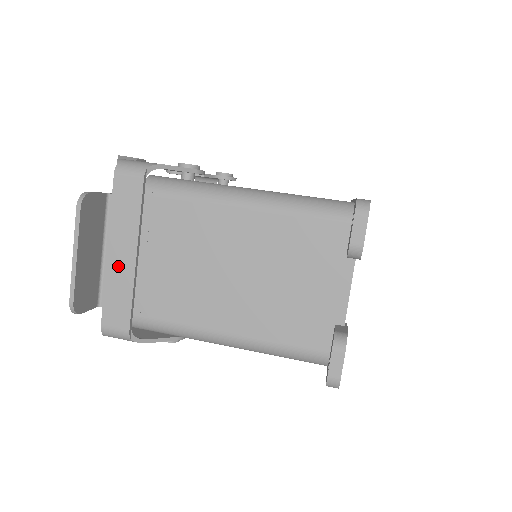
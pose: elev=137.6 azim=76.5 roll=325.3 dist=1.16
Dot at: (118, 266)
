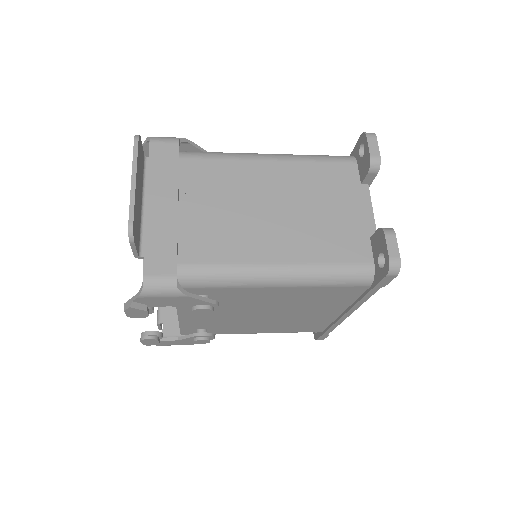
Dot at: (159, 216)
